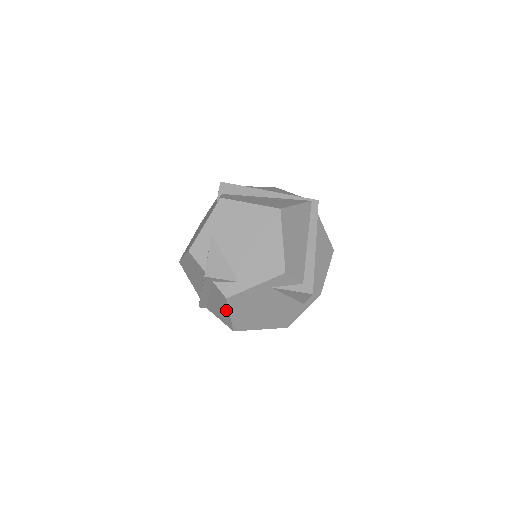
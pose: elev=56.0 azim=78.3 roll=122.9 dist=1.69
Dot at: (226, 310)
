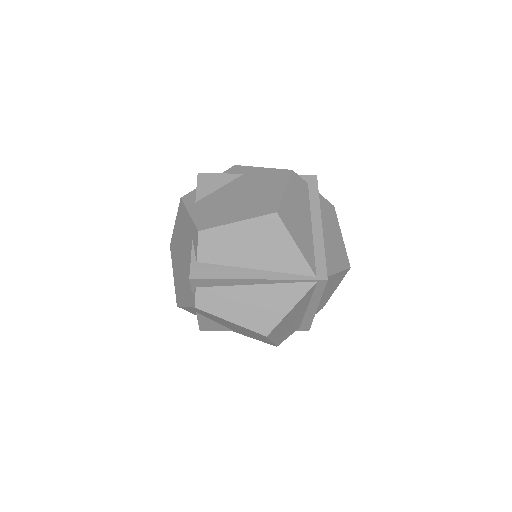
Dot at: occluded
